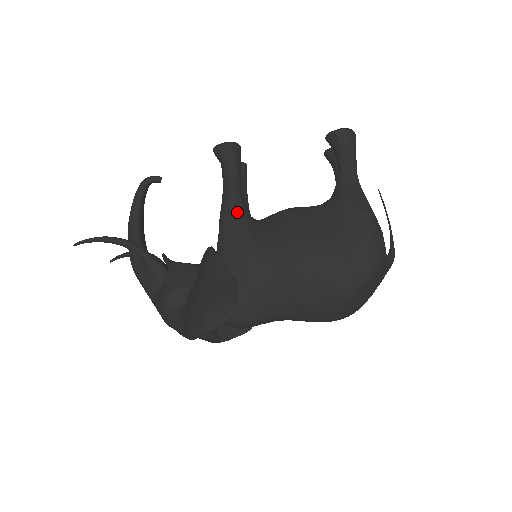
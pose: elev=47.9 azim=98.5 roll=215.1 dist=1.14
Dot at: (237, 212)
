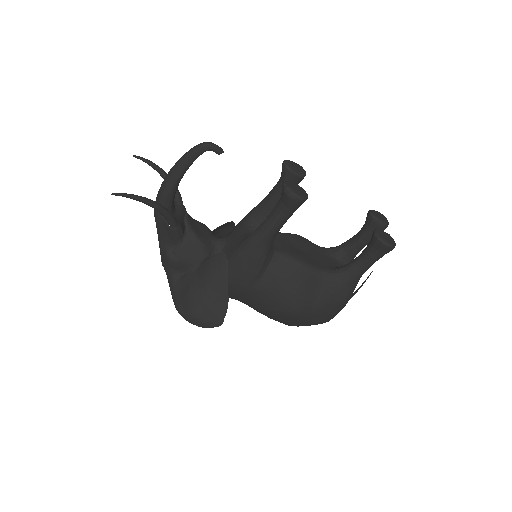
Dot at: (263, 249)
